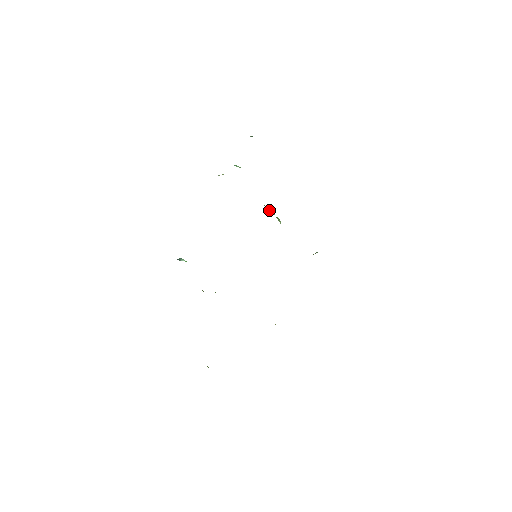
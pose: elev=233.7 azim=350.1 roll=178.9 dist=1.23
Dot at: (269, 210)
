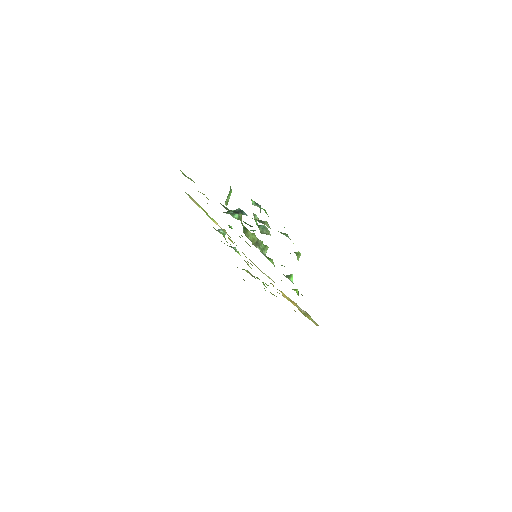
Dot at: (258, 243)
